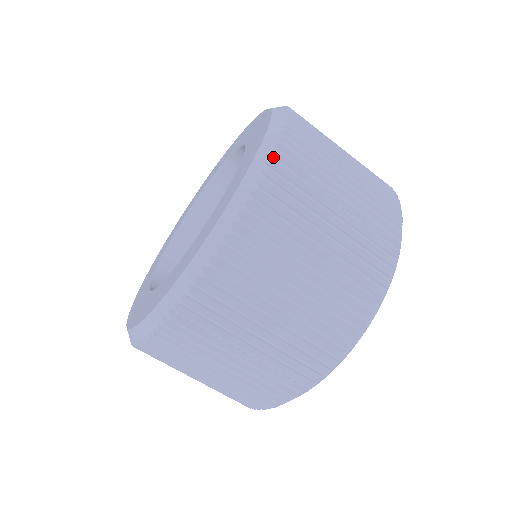
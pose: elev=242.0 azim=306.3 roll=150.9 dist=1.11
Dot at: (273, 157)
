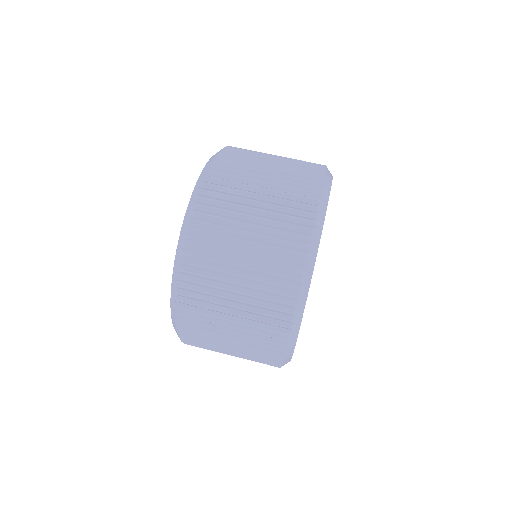
Dot at: (205, 176)
